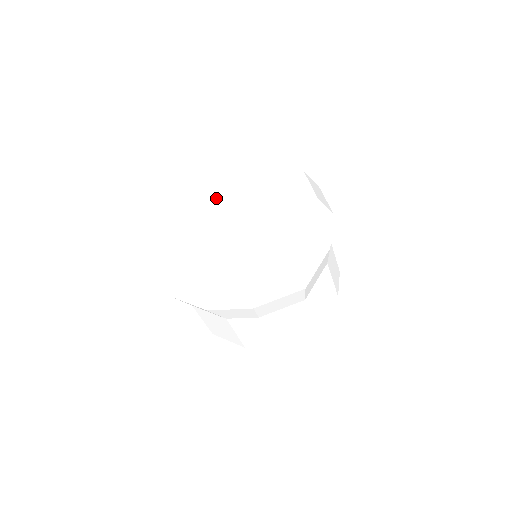
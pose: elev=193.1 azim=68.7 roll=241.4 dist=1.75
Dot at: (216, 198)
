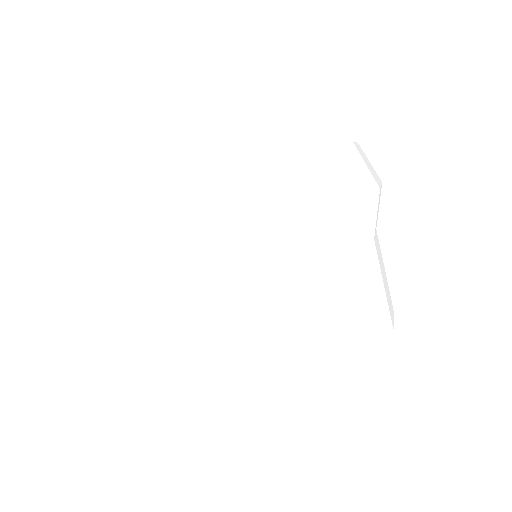
Dot at: occluded
